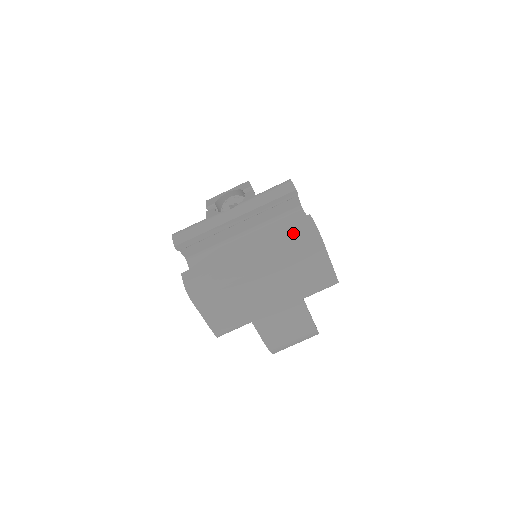
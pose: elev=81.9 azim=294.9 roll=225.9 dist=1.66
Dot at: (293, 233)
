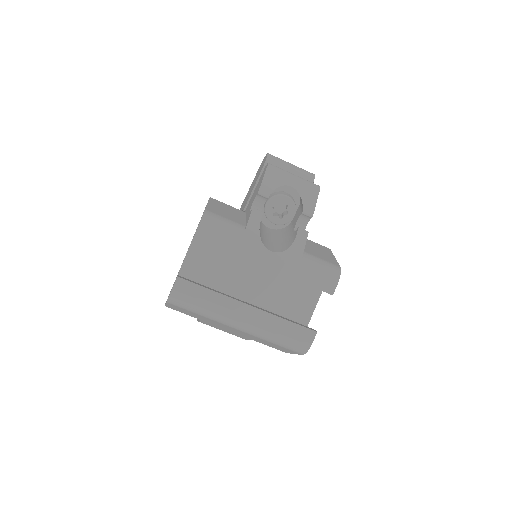
Dot at: (290, 336)
